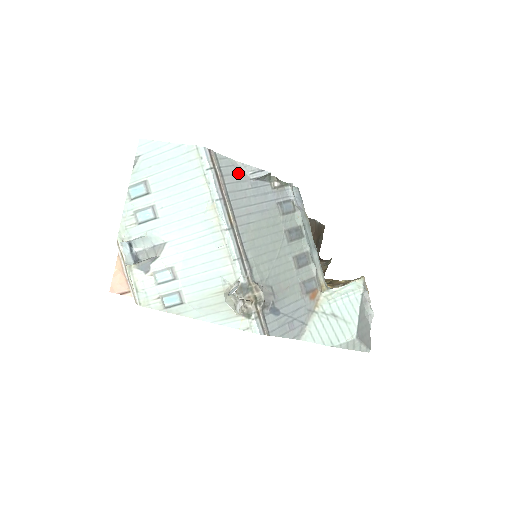
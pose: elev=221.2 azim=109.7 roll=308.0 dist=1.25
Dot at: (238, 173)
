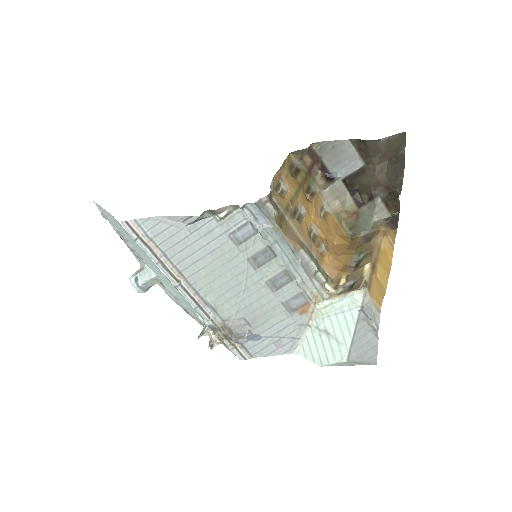
Dot at: (169, 227)
